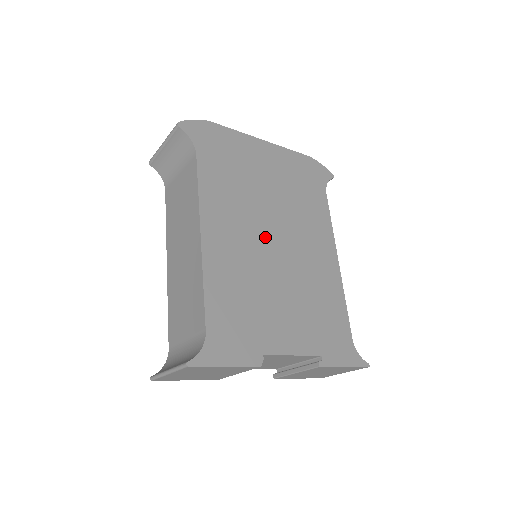
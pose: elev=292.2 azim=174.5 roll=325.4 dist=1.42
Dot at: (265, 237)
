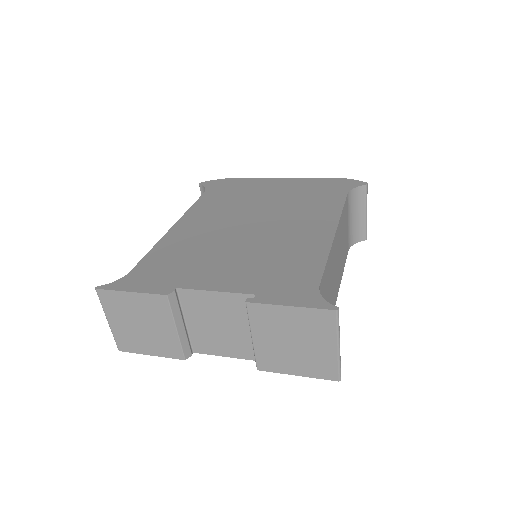
Dot at: (240, 223)
